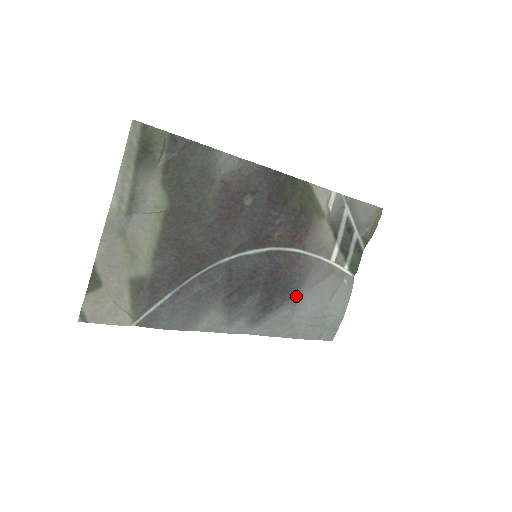
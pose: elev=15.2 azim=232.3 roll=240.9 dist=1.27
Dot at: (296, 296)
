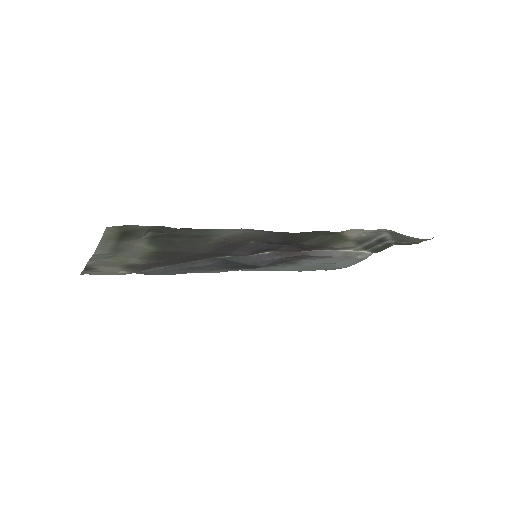
Dot at: (298, 261)
